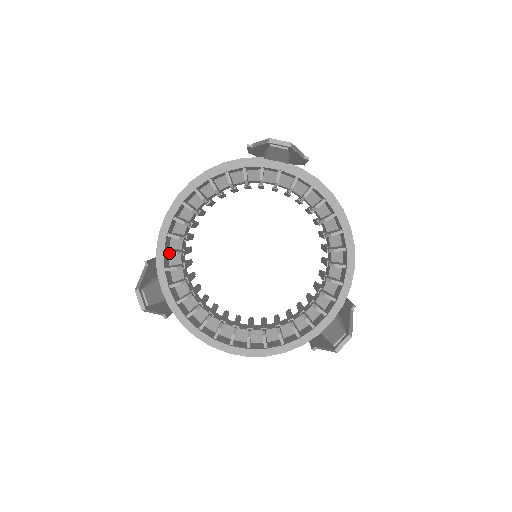
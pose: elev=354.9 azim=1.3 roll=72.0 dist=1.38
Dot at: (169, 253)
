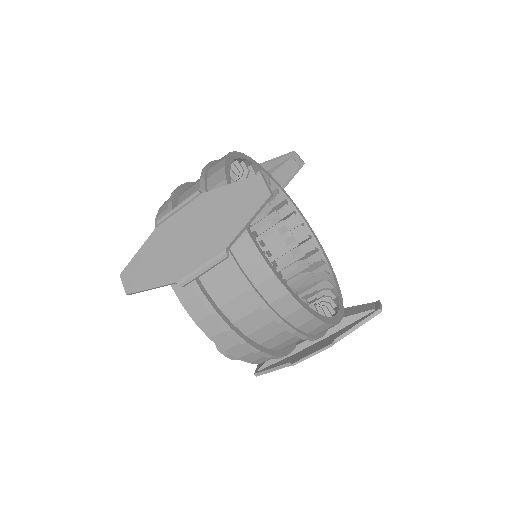
Dot at: occluded
